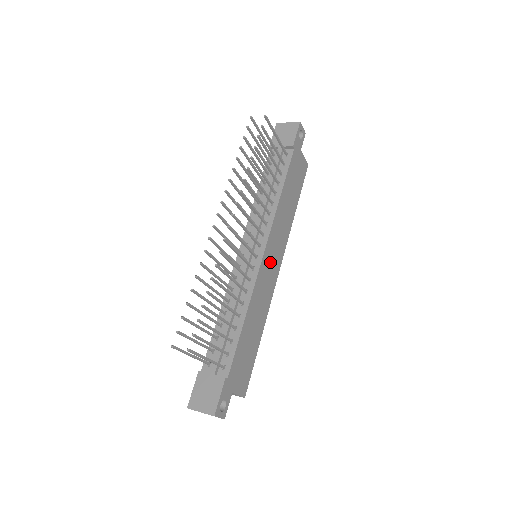
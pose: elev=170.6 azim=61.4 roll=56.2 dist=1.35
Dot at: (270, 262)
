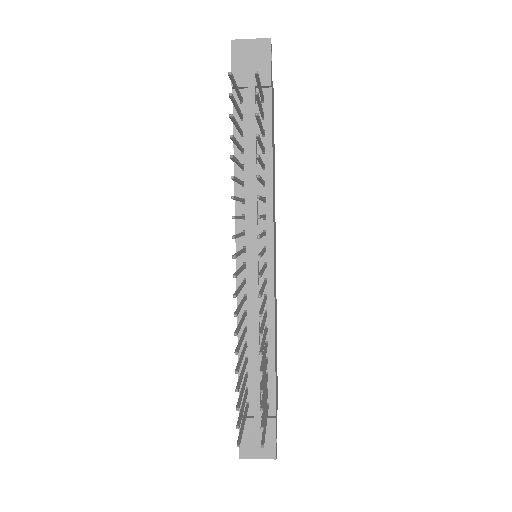
Dot at: occluded
